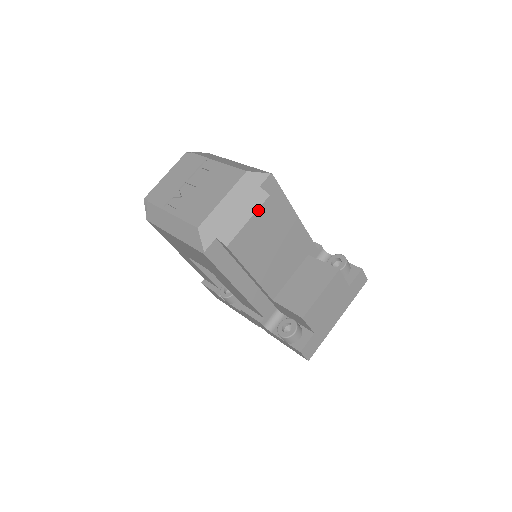
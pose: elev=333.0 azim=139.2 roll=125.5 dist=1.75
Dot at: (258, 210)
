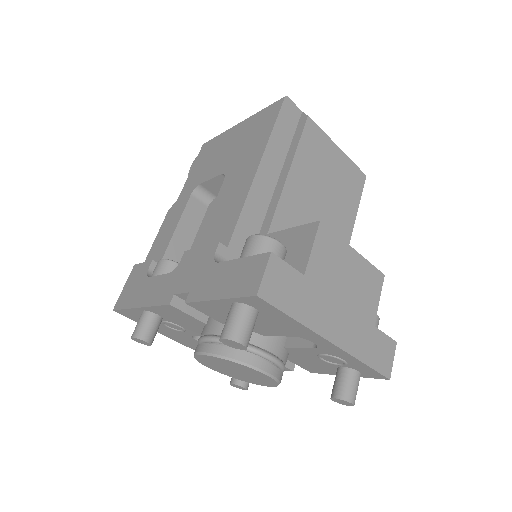
Dot at: (346, 156)
